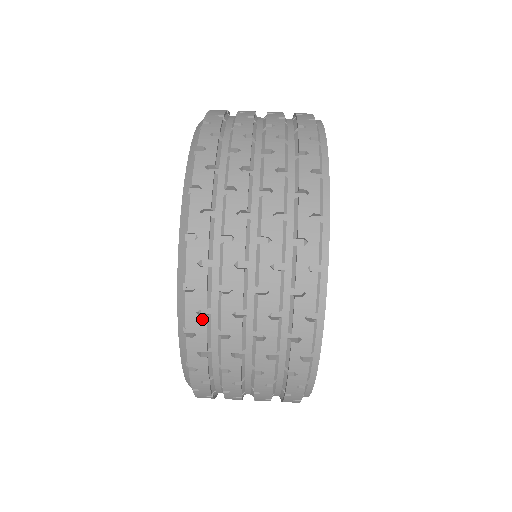
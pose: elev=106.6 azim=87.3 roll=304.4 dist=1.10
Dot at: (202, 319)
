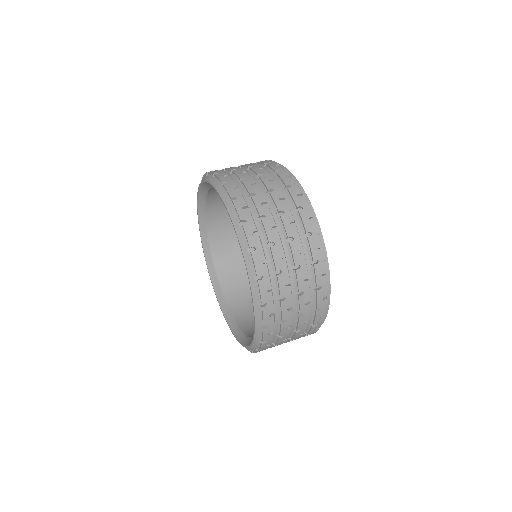
Dot at: (237, 191)
